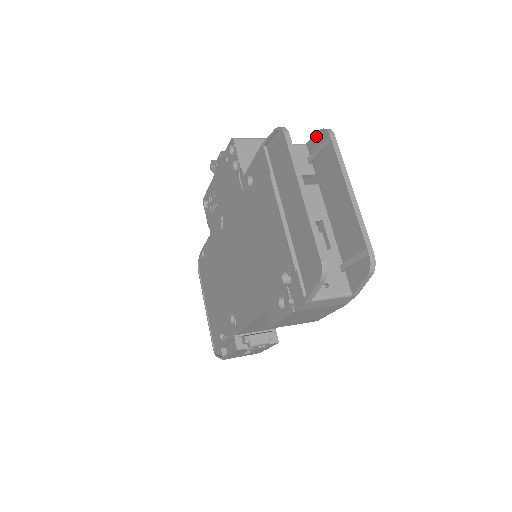
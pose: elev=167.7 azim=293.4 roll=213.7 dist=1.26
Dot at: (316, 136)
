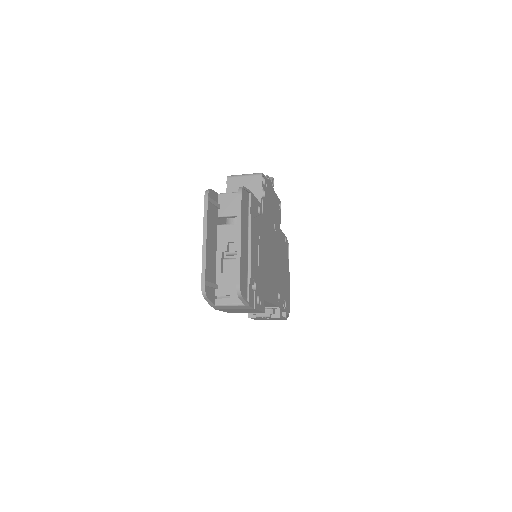
Dot at: occluded
